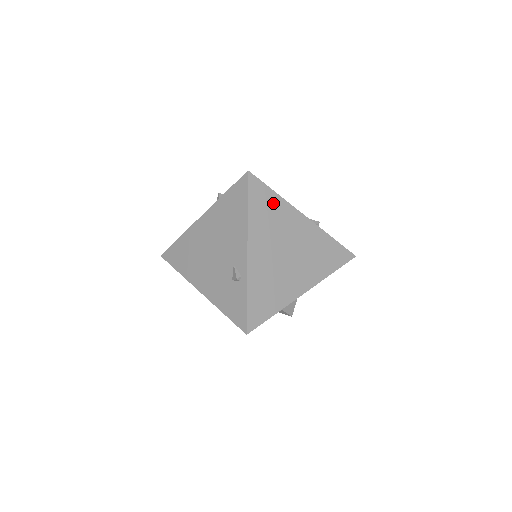
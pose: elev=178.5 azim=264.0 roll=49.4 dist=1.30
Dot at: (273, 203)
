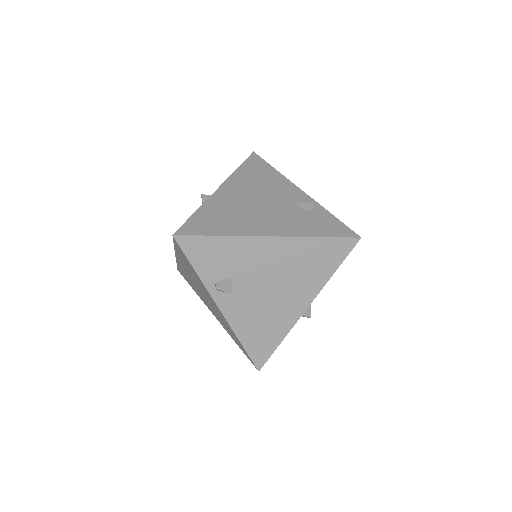
Dot at: occluded
